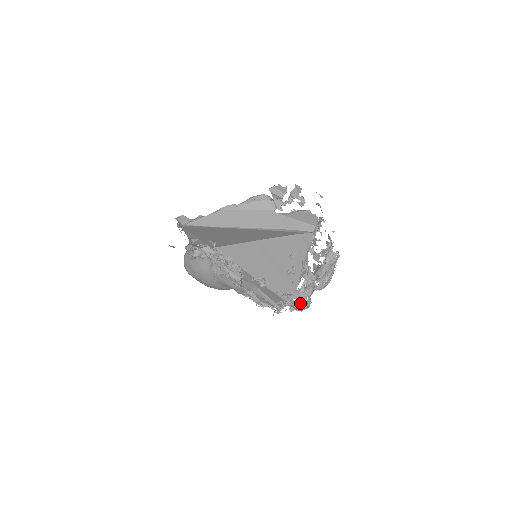
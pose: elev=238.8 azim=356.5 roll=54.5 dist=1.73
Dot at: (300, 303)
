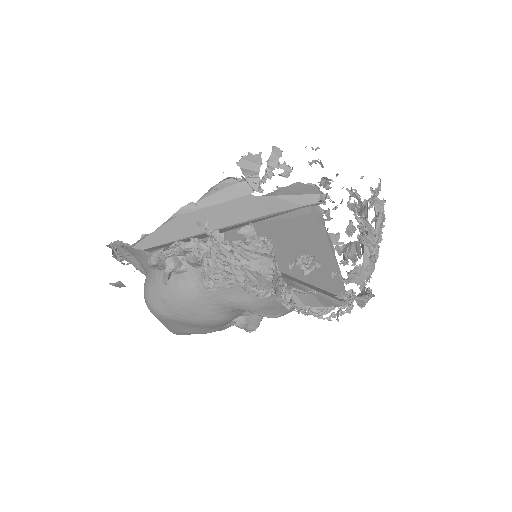
Dot at: (360, 293)
